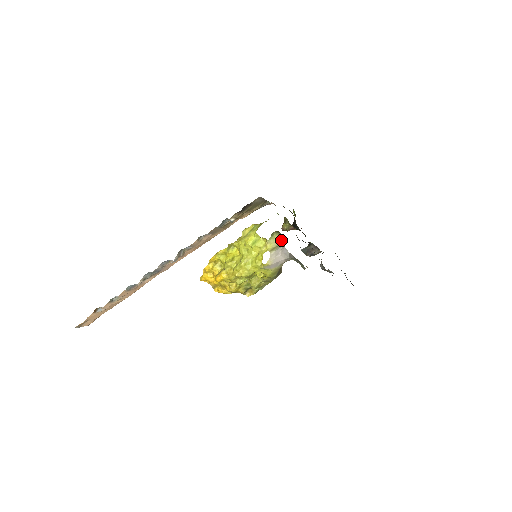
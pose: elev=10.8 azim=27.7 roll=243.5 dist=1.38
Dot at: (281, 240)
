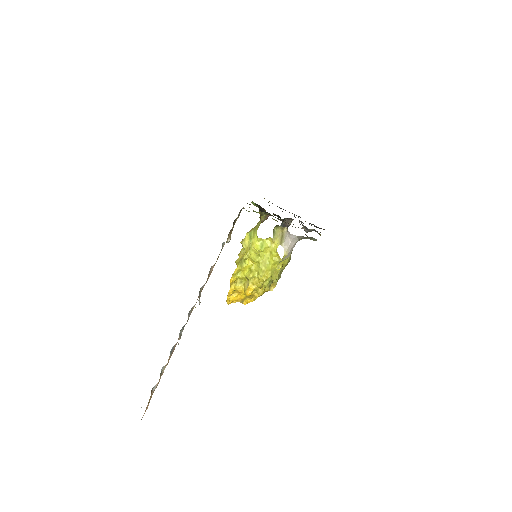
Dot at: (282, 231)
